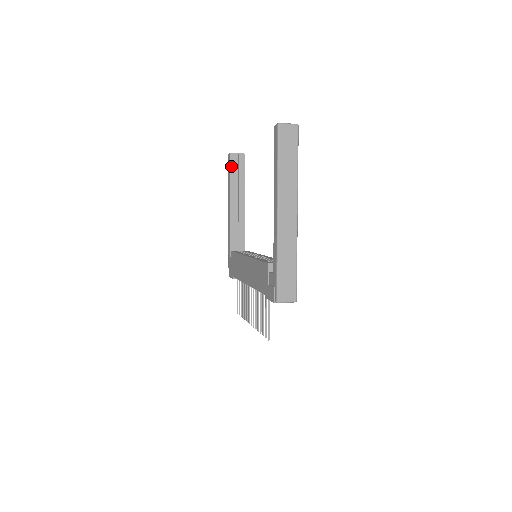
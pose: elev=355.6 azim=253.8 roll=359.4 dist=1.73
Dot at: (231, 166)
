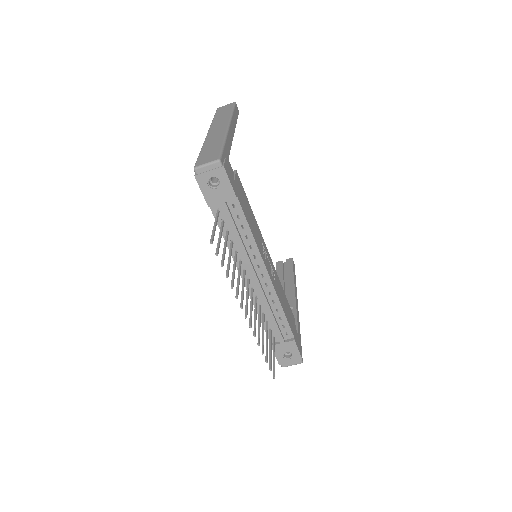
Dot at: (278, 270)
